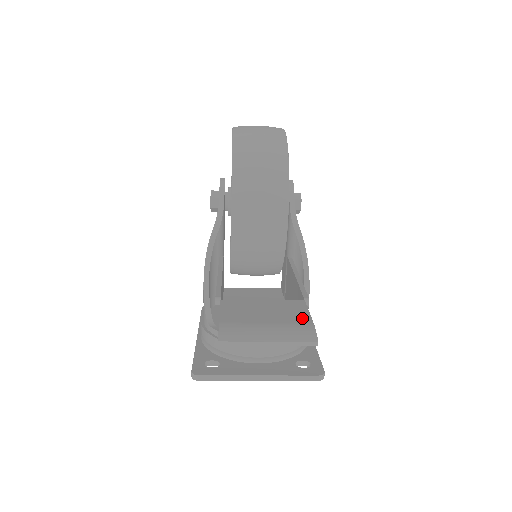
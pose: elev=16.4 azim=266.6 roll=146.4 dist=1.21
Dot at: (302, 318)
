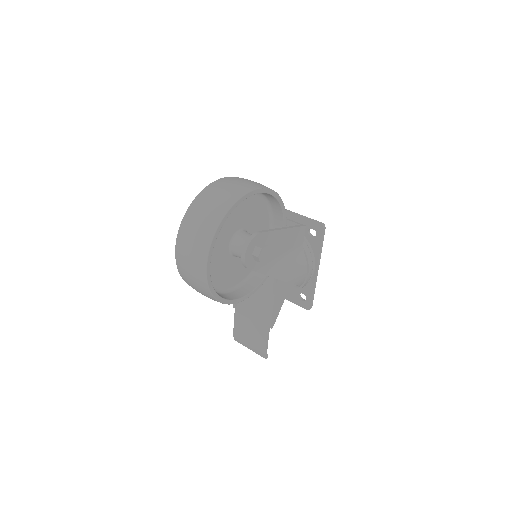
Dot at: (262, 345)
